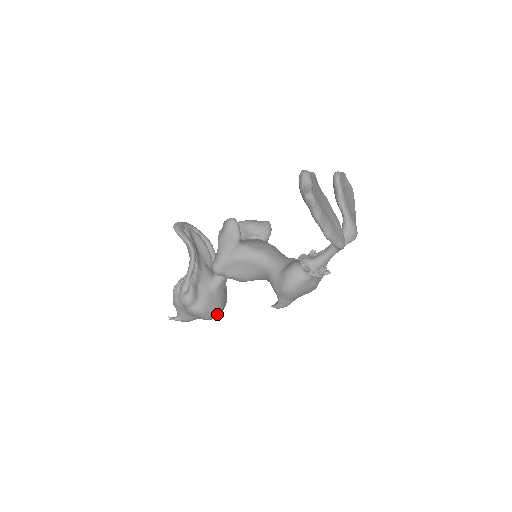
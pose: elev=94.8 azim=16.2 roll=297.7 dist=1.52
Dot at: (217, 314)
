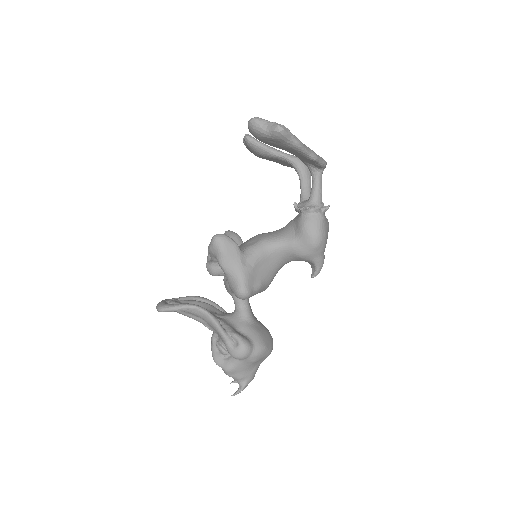
Dot at: (272, 341)
